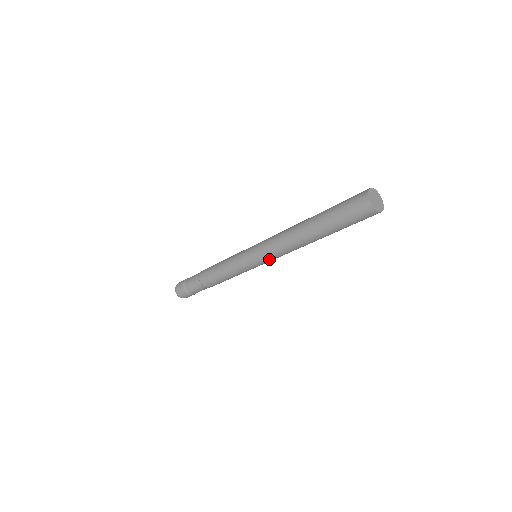
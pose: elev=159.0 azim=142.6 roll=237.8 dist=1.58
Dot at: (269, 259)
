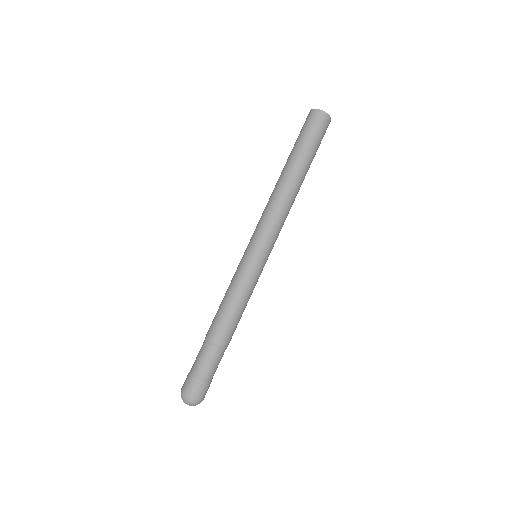
Dot at: (270, 236)
